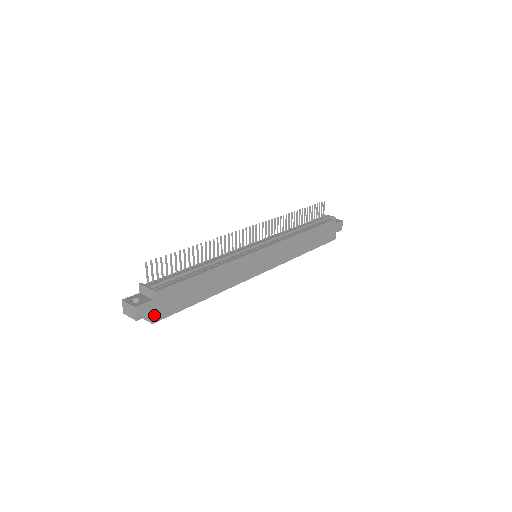
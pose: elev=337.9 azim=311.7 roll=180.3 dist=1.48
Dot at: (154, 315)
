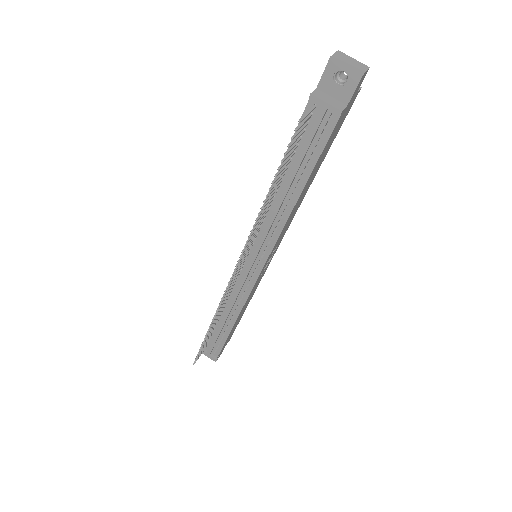
Dot at: occluded
